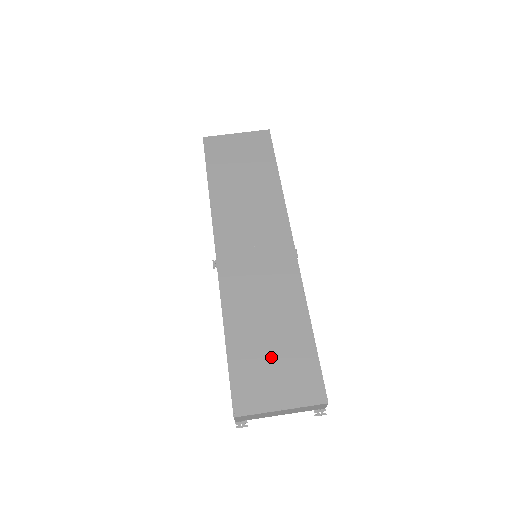
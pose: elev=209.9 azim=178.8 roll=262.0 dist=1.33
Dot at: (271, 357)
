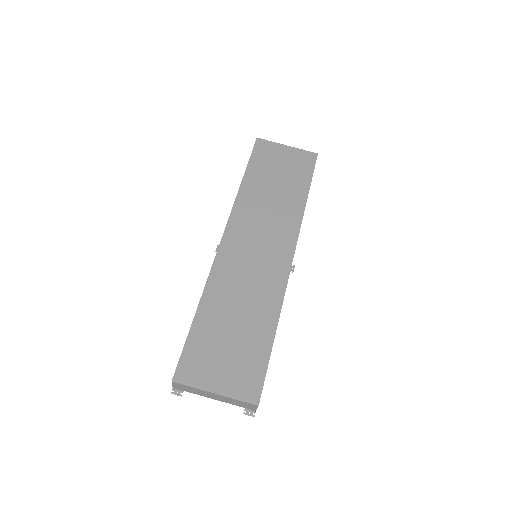
Dot at: (228, 345)
